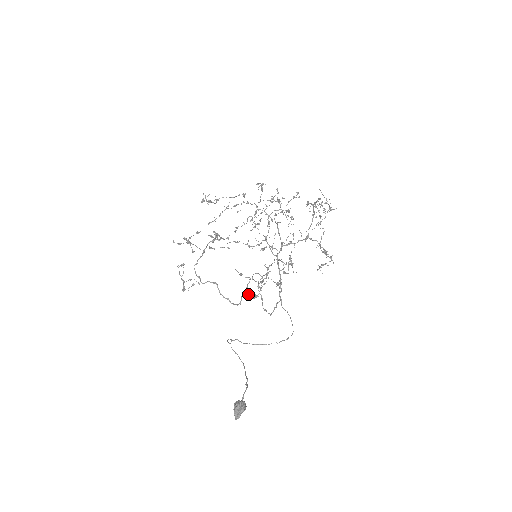
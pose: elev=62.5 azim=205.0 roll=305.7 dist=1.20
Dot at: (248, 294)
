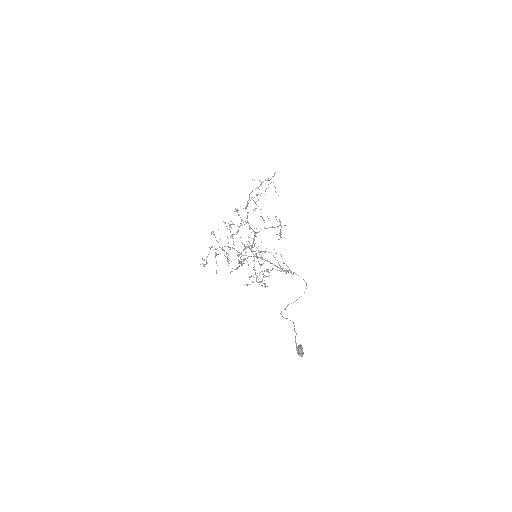
Dot at: occluded
